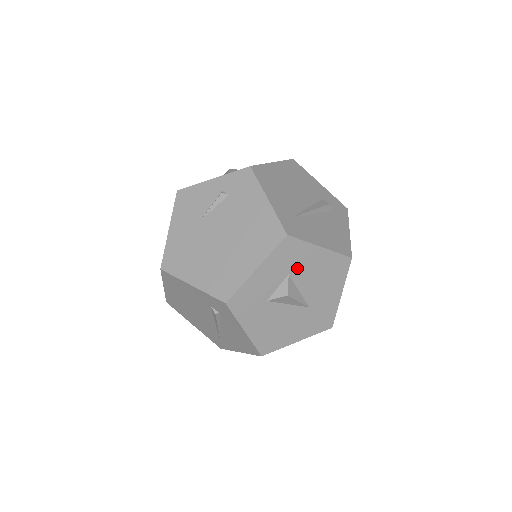
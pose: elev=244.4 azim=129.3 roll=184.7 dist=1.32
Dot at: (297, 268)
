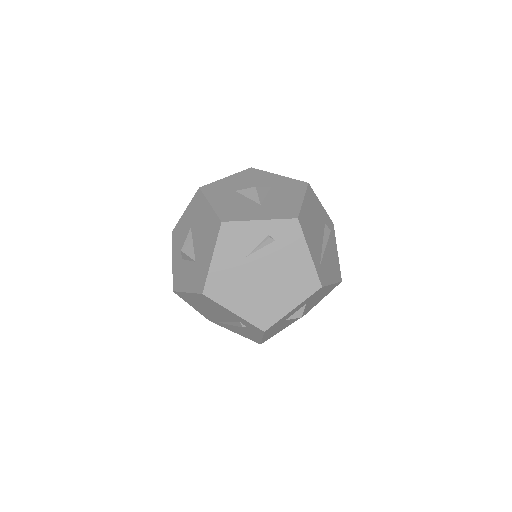
Dot at: occluded
